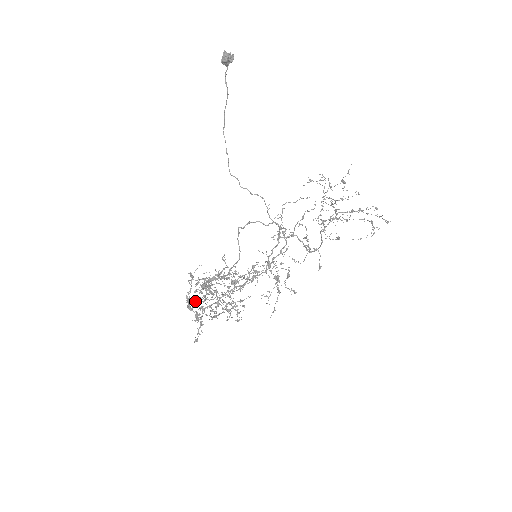
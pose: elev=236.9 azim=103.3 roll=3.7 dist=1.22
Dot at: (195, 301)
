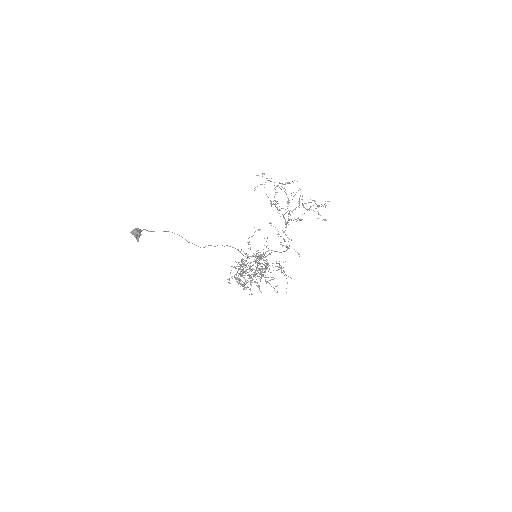
Dot at: occluded
